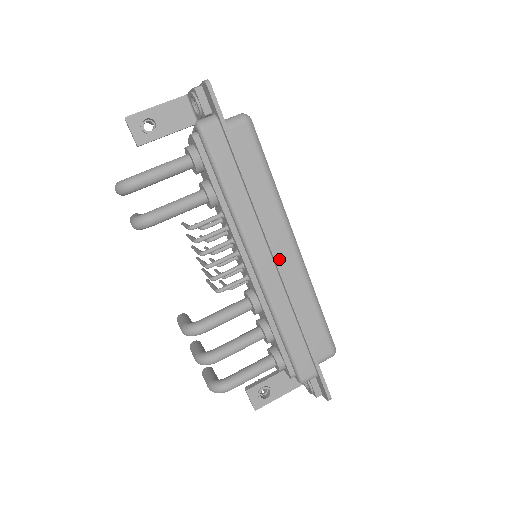
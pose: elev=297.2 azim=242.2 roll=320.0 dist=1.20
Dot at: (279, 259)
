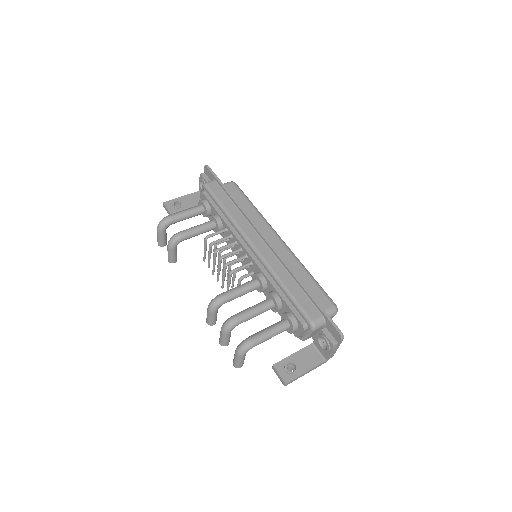
Dot at: occluded
